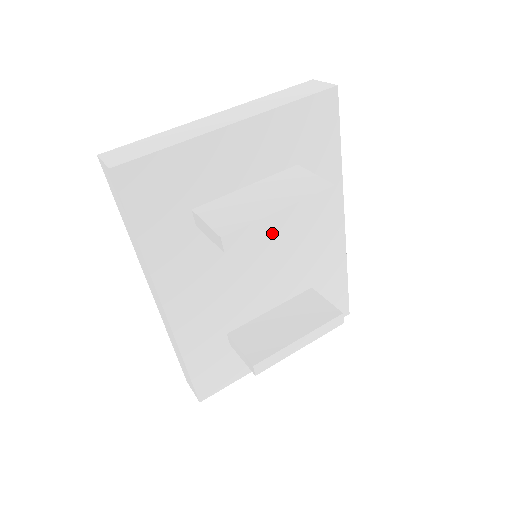
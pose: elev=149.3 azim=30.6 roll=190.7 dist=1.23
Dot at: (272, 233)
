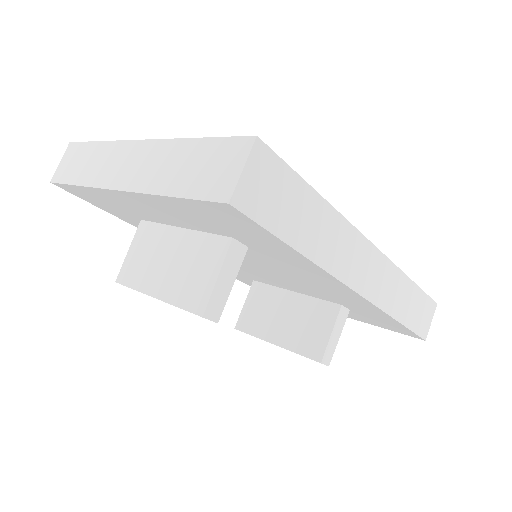
Dot at: (248, 260)
